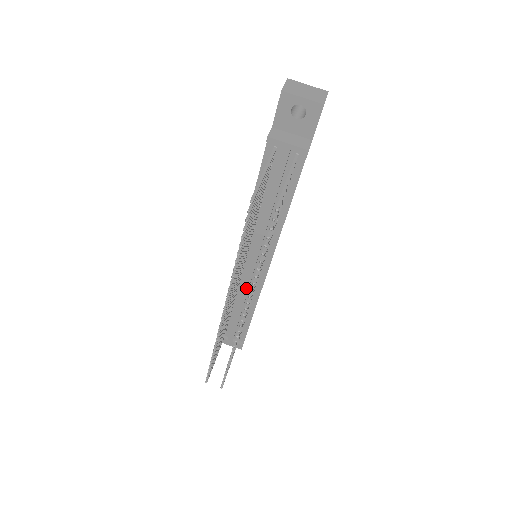
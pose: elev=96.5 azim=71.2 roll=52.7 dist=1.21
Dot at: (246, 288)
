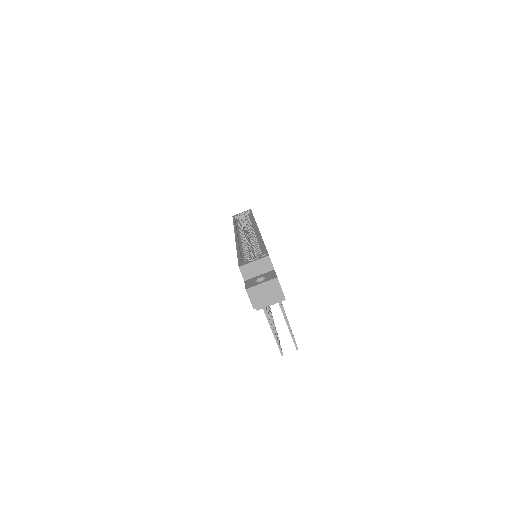
Dot at: occluded
